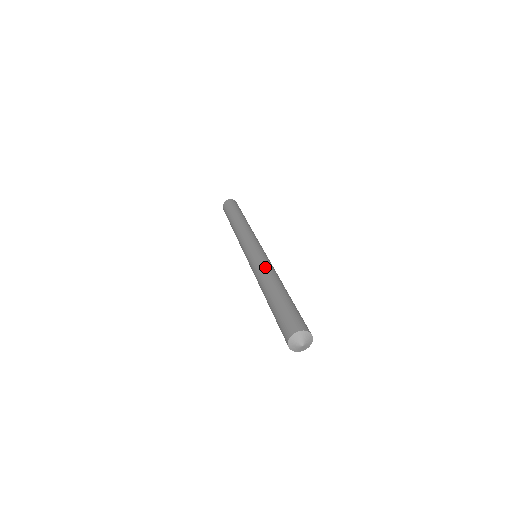
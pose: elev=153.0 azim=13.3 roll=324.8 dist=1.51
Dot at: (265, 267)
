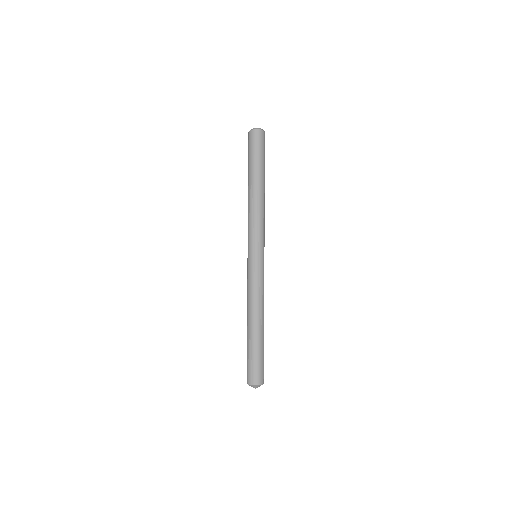
Dot at: (250, 293)
